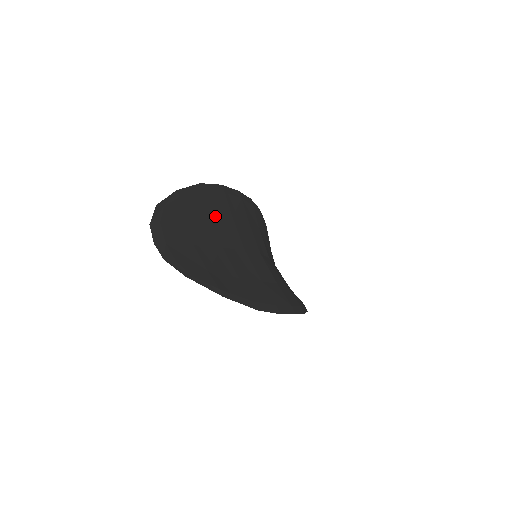
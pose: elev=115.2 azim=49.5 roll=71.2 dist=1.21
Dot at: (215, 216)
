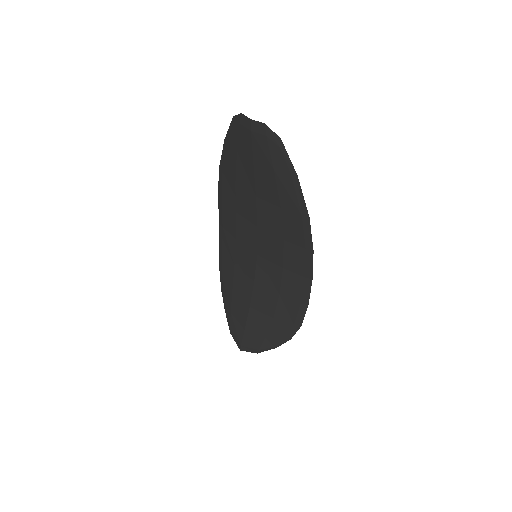
Dot at: (238, 187)
